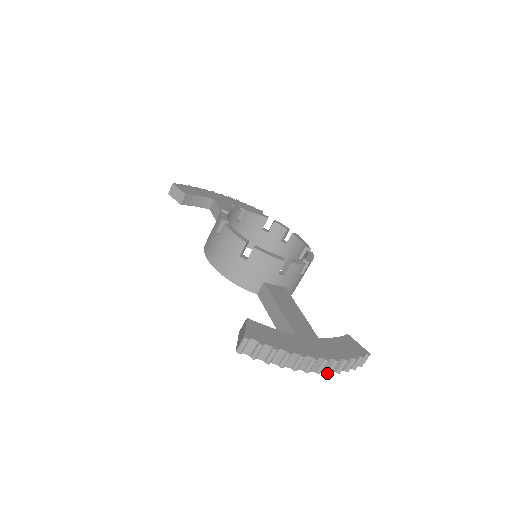
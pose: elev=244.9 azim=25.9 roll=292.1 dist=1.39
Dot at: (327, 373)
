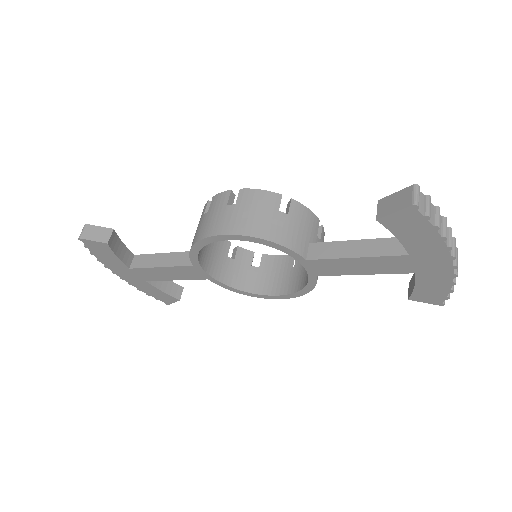
Dot at: (456, 274)
